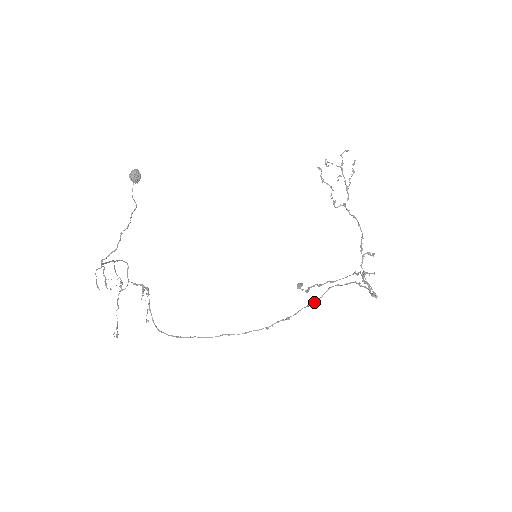
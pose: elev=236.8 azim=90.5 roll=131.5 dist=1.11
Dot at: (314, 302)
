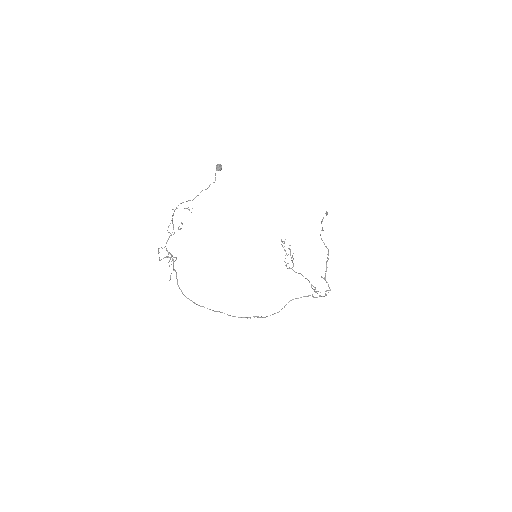
Dot at: (277, 312)
